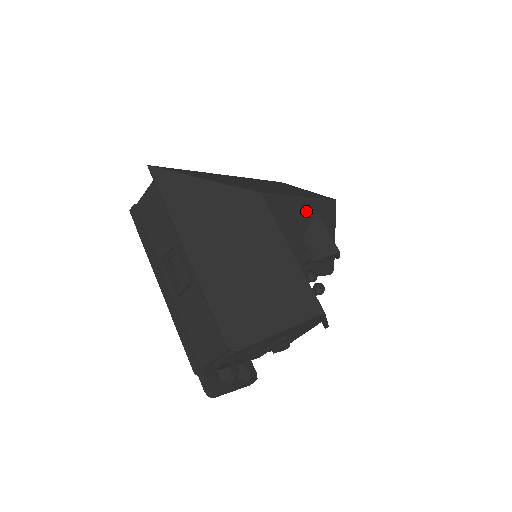
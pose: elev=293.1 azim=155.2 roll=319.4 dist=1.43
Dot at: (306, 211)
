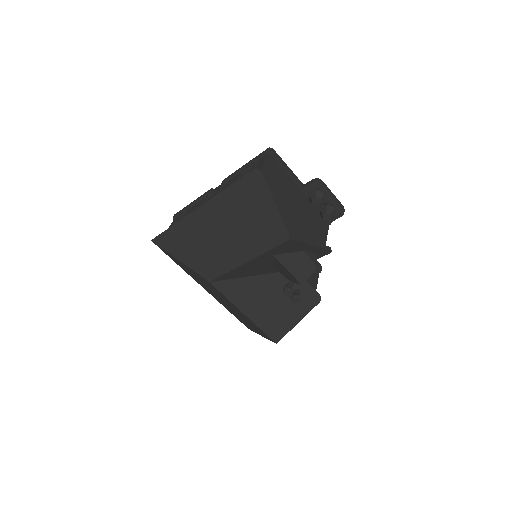
Dot at: (261, 261)
